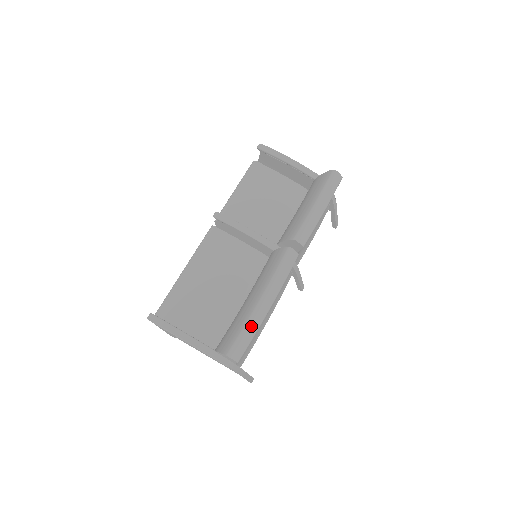
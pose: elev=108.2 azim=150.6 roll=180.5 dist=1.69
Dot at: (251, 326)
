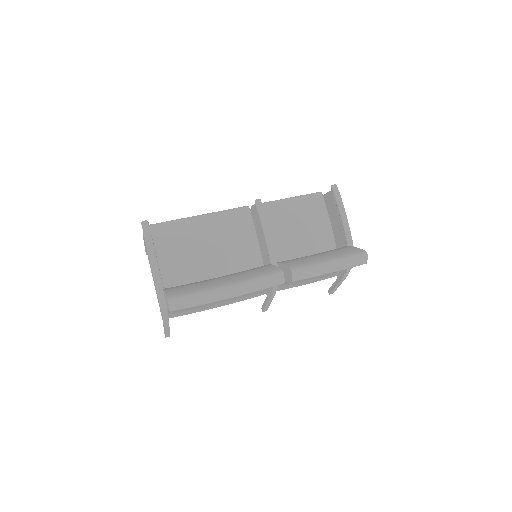
Dot at: (204, 297)
